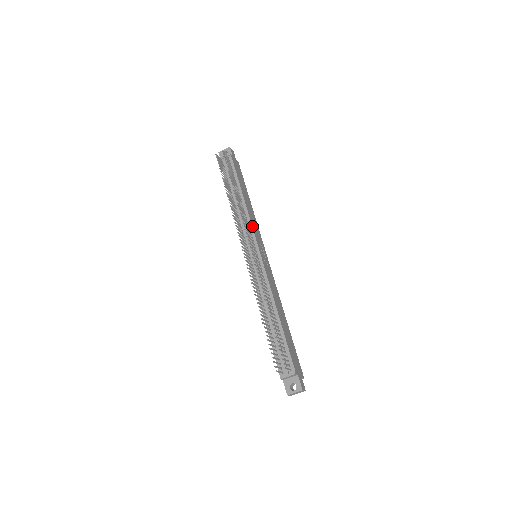
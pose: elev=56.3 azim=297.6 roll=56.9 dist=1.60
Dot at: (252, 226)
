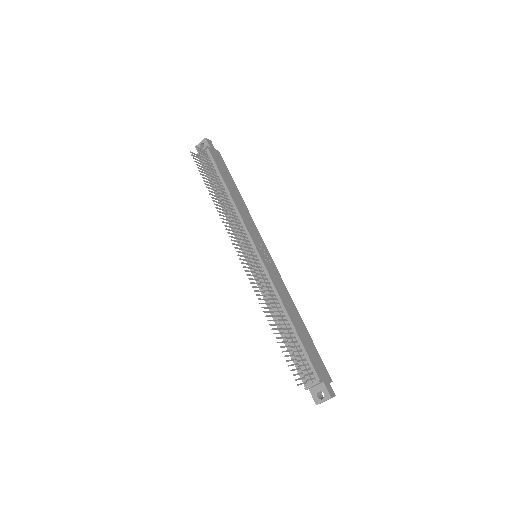
Dot at: (245, 224)
